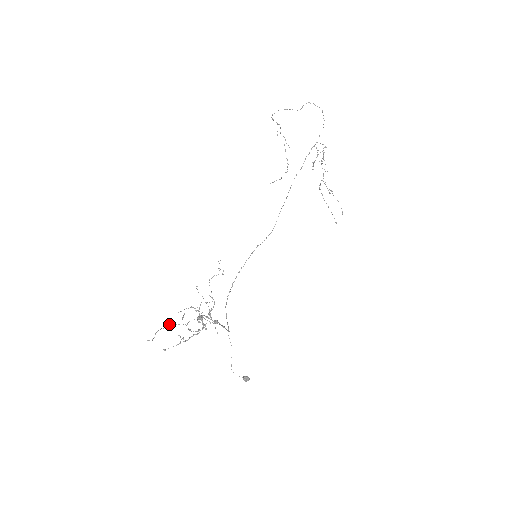
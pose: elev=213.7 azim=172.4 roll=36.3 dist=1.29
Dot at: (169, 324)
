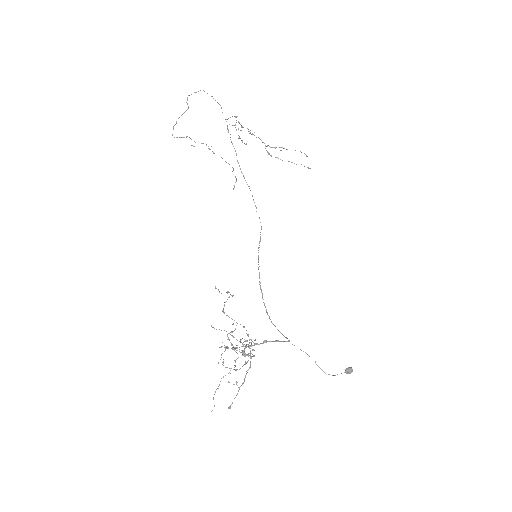
Dot at: occluded
